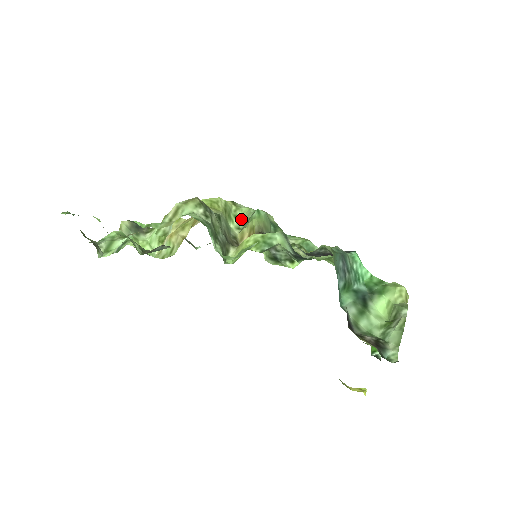
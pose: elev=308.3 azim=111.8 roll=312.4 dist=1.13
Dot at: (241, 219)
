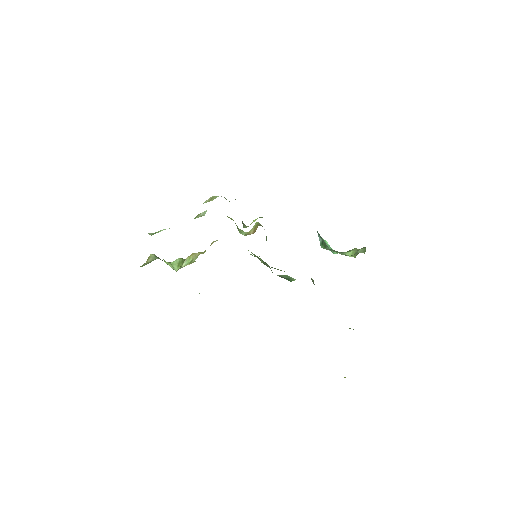
Dot at: occluded
